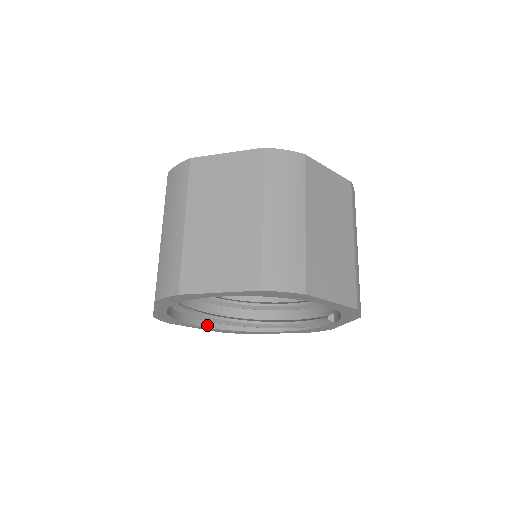
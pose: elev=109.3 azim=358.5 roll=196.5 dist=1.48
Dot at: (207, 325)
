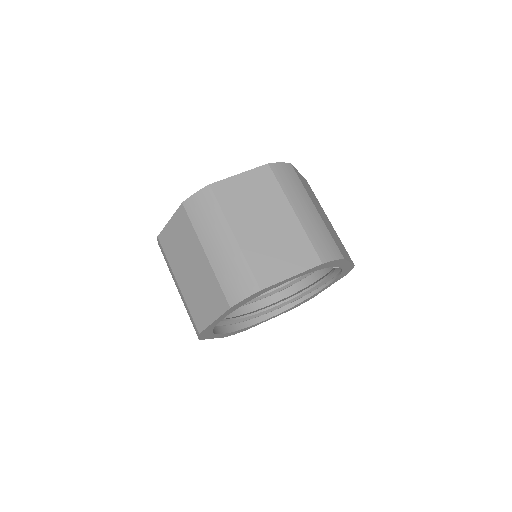
Dot at: (273, 314)
